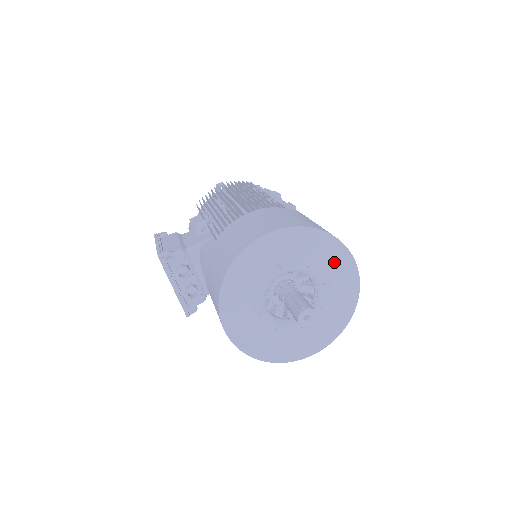
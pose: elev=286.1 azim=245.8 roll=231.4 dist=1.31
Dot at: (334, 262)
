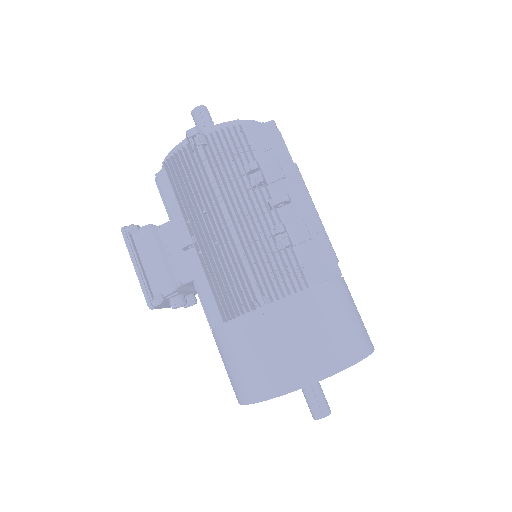
Dot at: occluded
